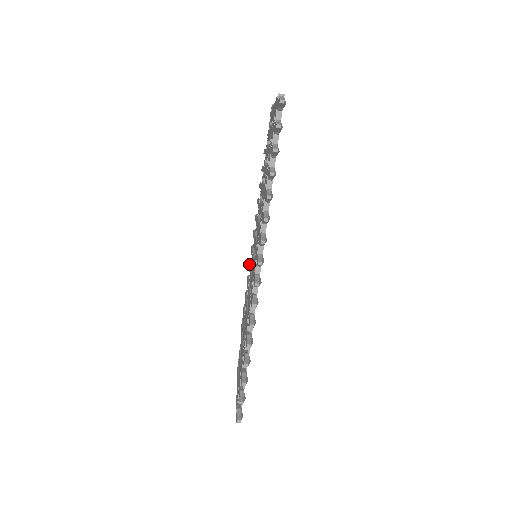
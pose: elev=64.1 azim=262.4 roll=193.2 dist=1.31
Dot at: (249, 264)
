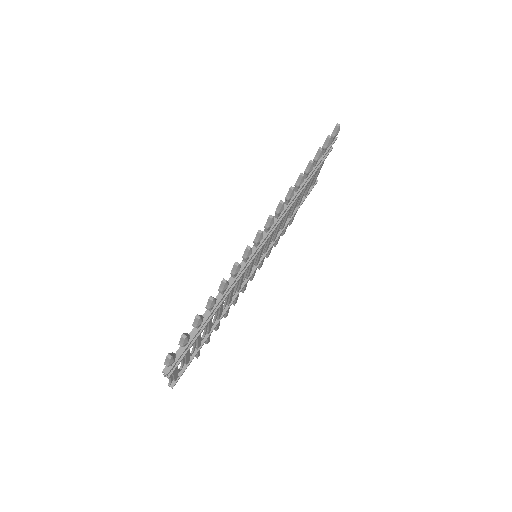
Dot at: occluded
